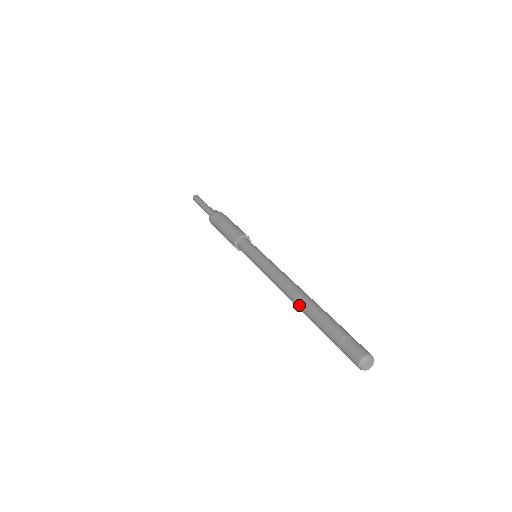
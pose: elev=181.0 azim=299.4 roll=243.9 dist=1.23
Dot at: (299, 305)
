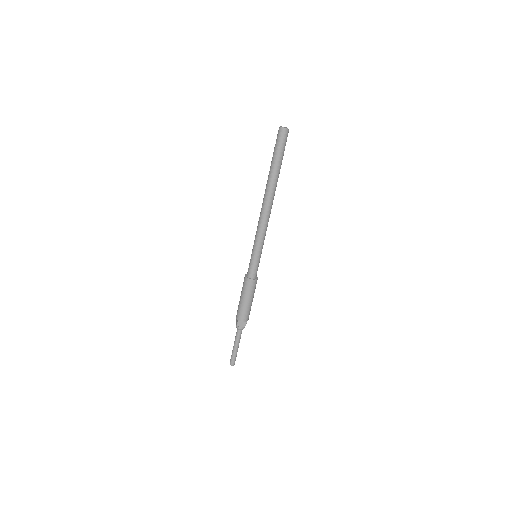
Dot at: (265, 189)
